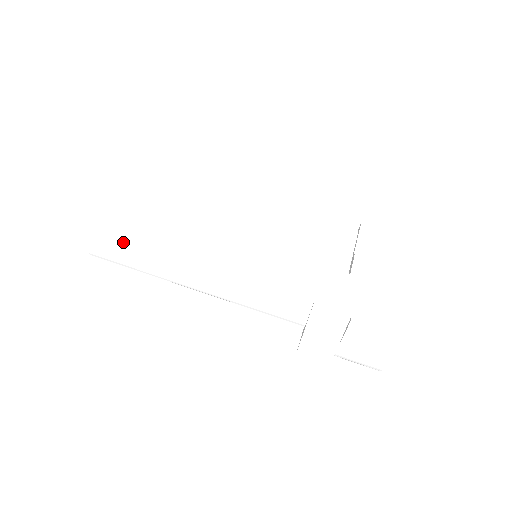
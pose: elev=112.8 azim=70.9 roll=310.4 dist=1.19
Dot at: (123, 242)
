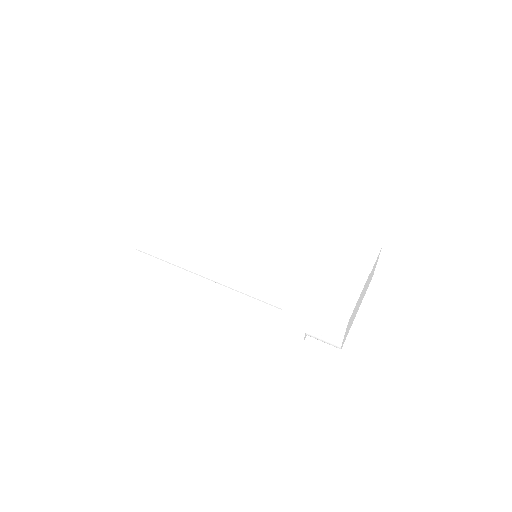
Dot at: (157, 241)
